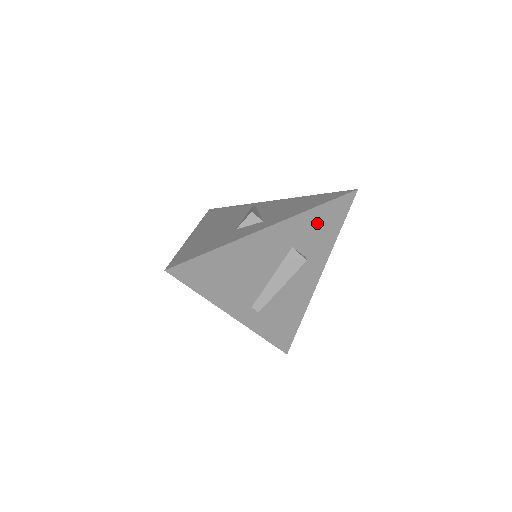
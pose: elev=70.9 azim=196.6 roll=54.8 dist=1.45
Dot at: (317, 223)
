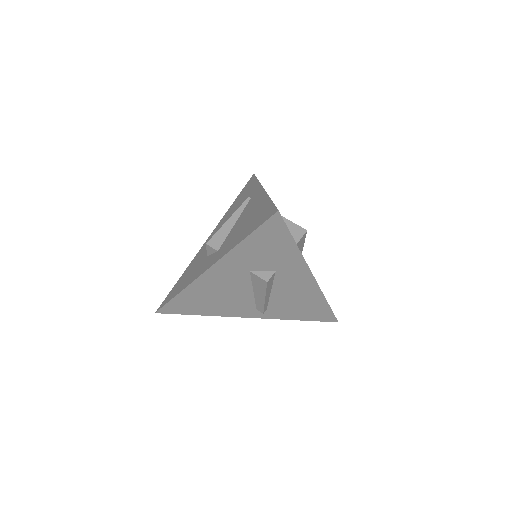
Dot at: (258, 250)
